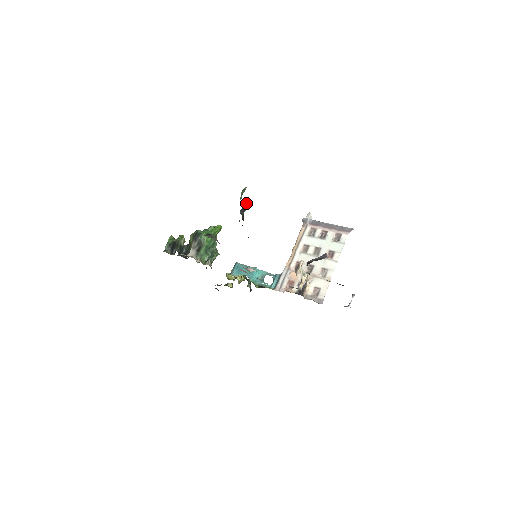
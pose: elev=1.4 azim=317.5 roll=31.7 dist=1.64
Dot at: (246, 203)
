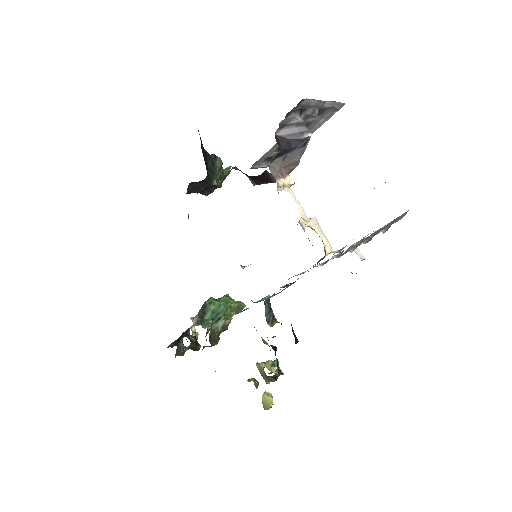
Dot at: (220, 158)
